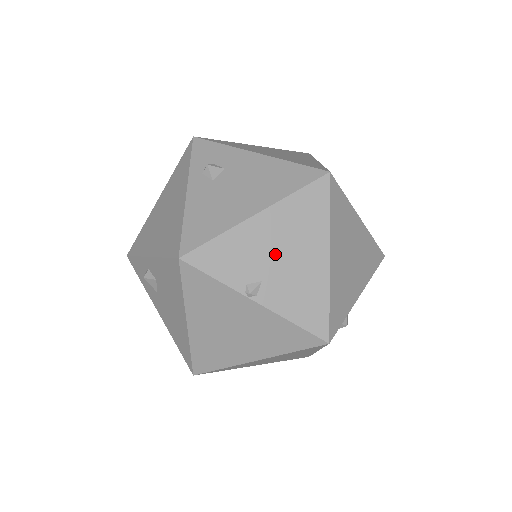
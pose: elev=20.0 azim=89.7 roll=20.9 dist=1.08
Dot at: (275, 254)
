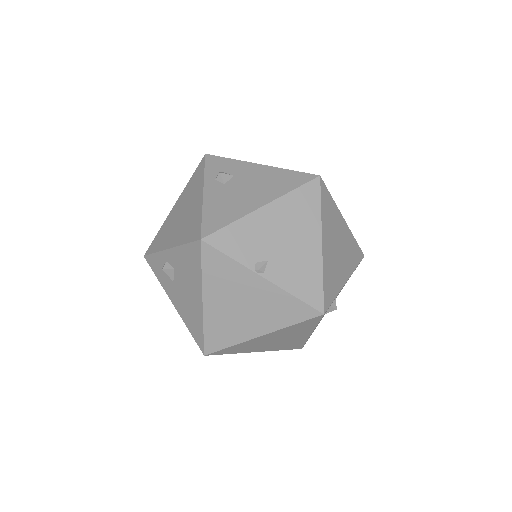
Dot at: (278, 239)
